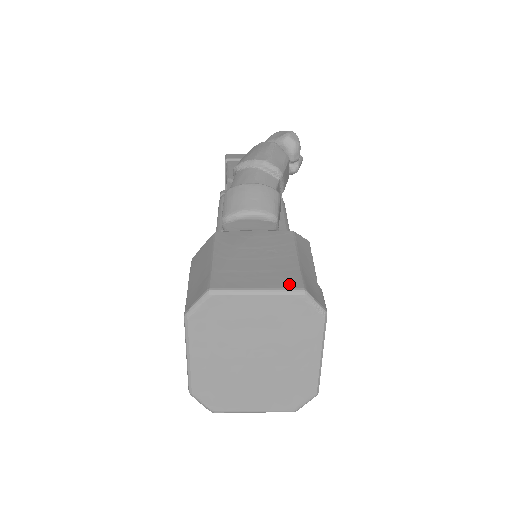
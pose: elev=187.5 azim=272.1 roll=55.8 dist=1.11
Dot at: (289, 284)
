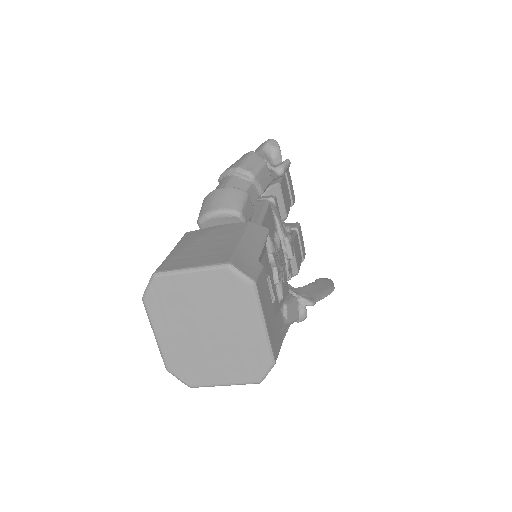
Dot at: (218, 260)
